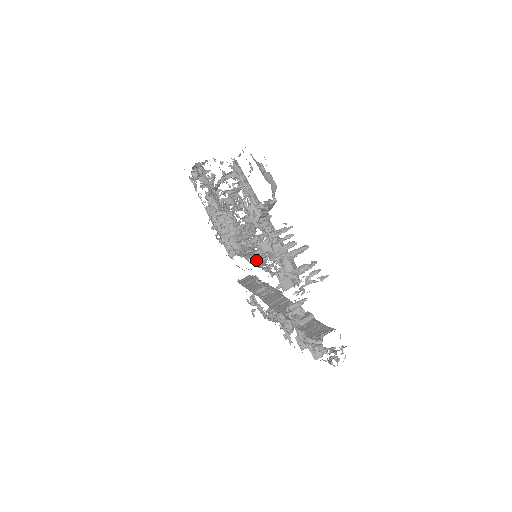
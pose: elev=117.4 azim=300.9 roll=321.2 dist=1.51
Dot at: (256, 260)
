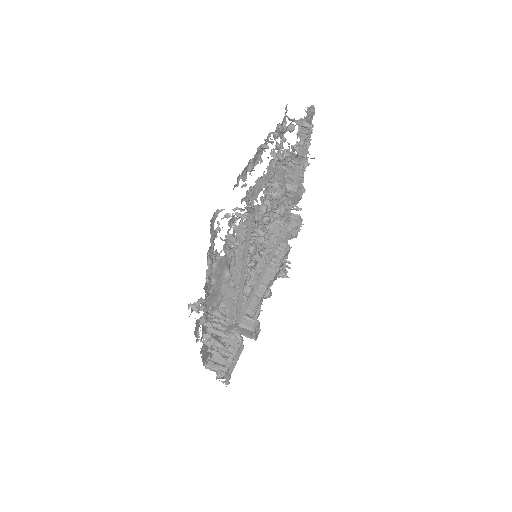
Dot at: occluded
